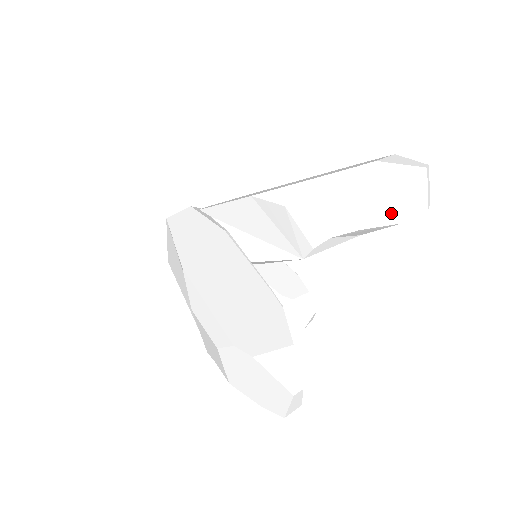
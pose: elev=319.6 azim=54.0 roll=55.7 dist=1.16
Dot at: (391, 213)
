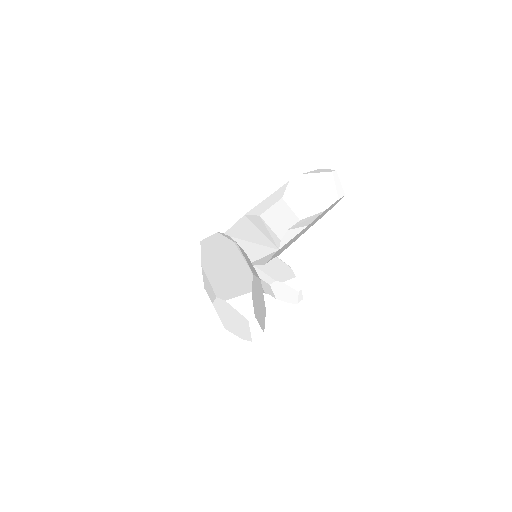
Dot at: (317, 205)
